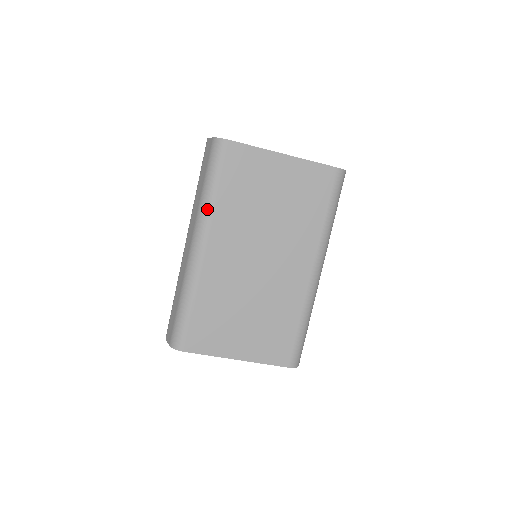
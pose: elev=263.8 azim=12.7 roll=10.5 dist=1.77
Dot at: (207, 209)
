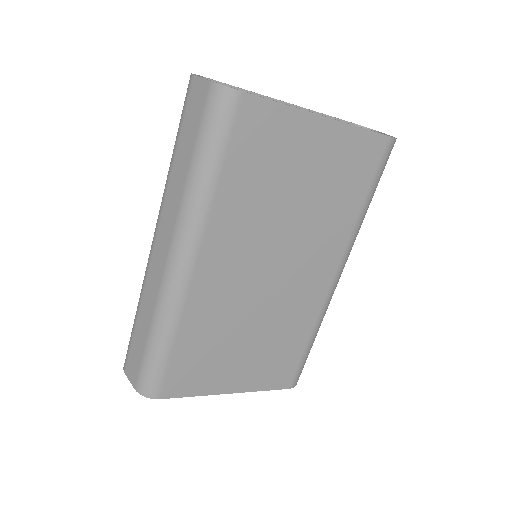
Dot at: (199, 207)
